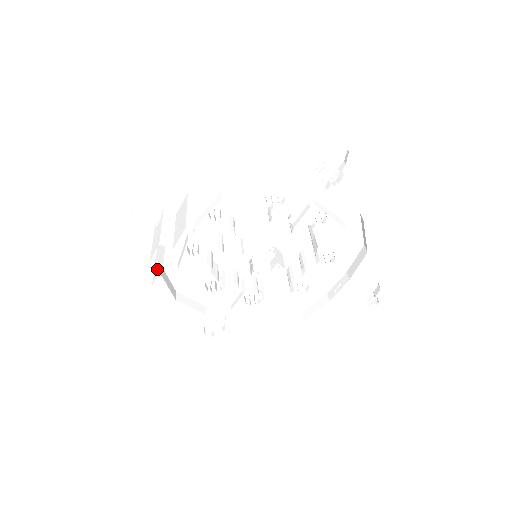
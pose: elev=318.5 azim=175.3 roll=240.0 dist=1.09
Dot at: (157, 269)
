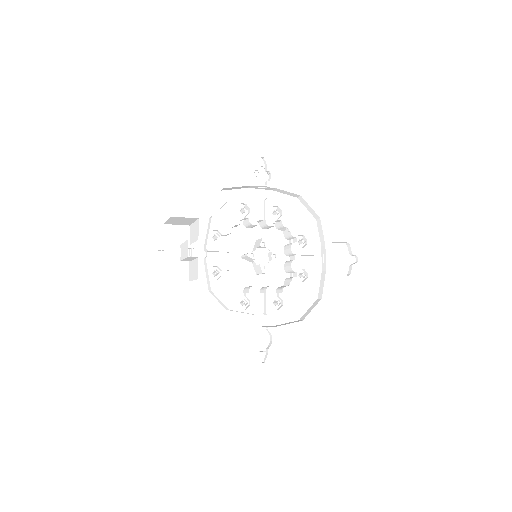
Dot at: (196, 271)
